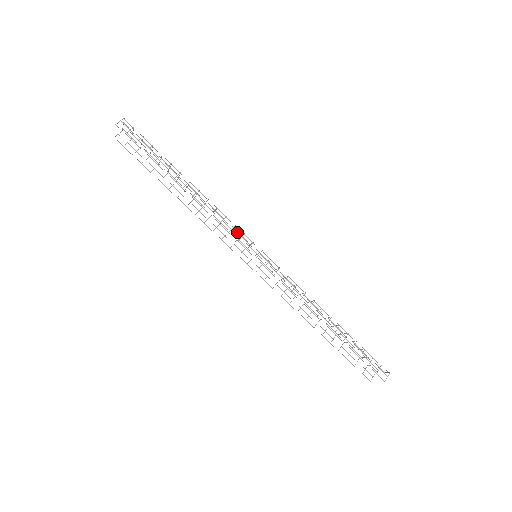
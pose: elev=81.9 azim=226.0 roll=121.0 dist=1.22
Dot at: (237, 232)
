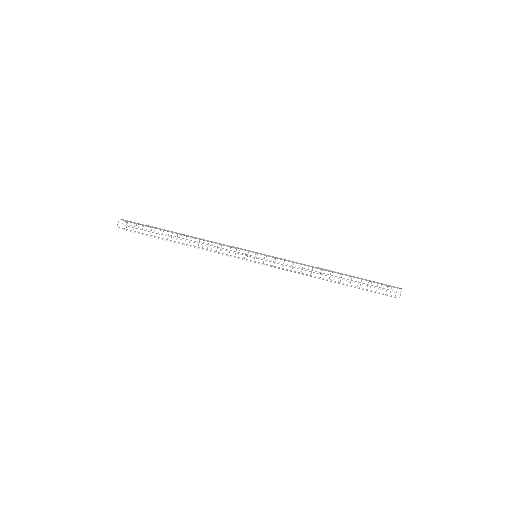
Dot at: (231, 250)
